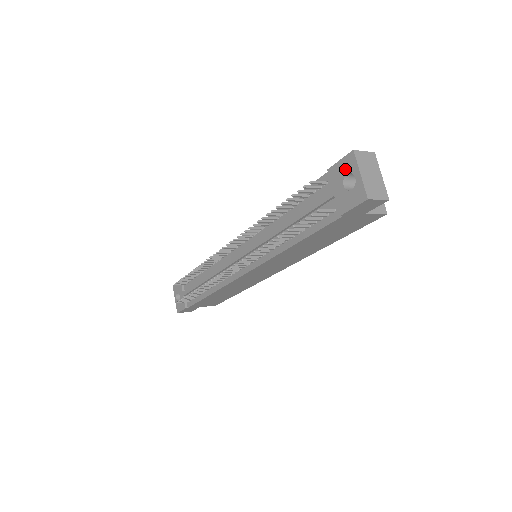
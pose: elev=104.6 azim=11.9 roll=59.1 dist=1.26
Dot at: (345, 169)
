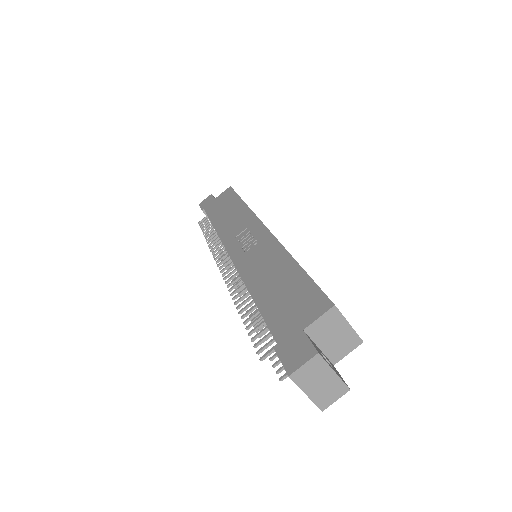
Dot at: occluded
